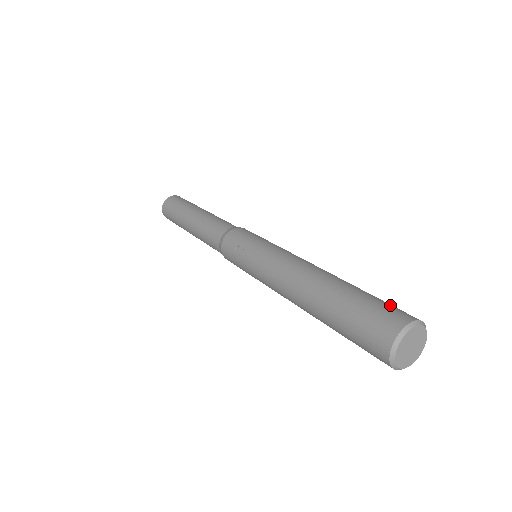
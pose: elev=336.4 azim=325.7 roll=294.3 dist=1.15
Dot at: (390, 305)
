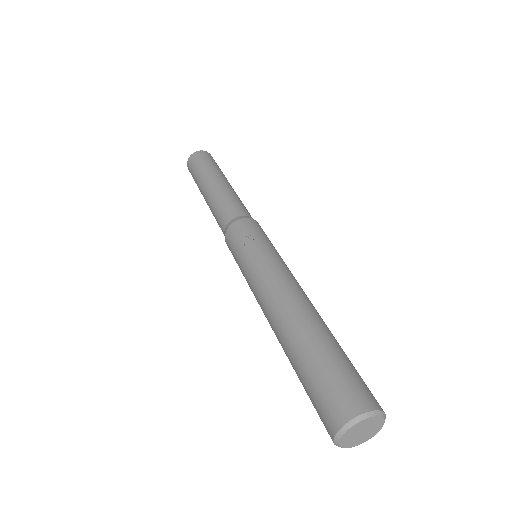
Dot at: occluded
